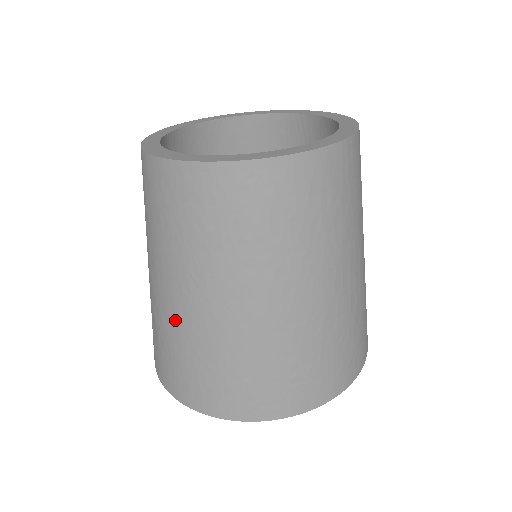
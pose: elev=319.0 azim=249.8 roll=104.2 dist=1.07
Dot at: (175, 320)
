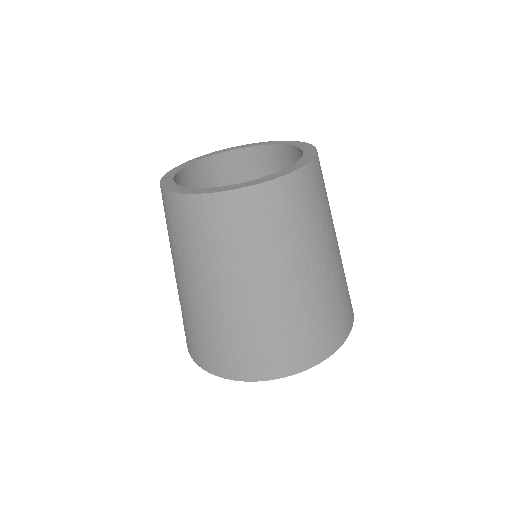
Dot at: (193, 306)
